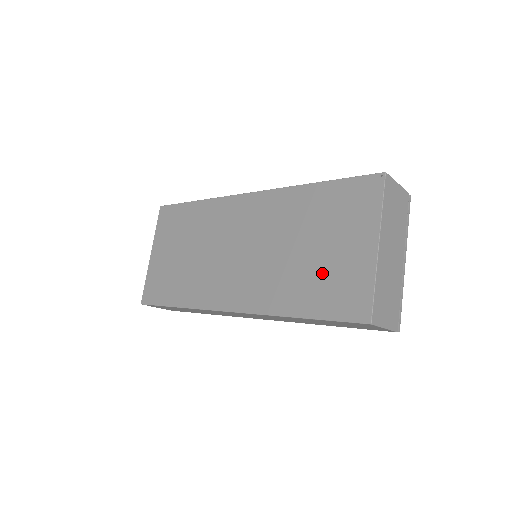
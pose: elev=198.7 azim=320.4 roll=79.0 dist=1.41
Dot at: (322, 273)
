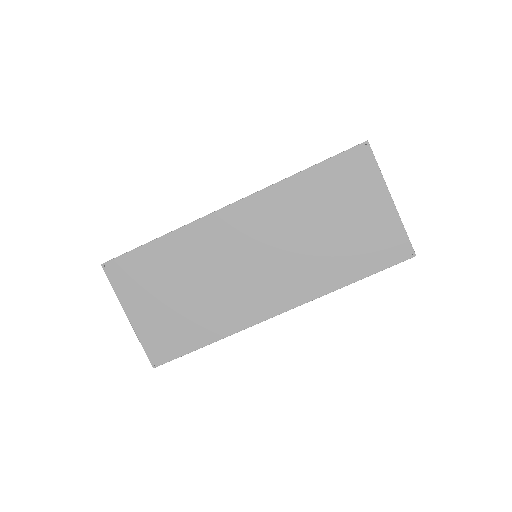
Dot at: (355, 240)
